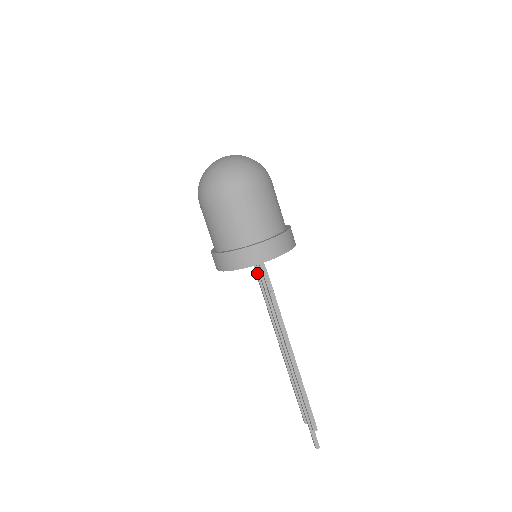
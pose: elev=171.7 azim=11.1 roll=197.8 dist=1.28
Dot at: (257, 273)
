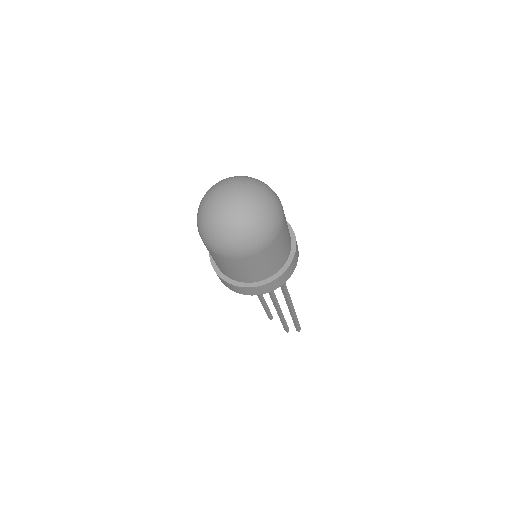
Dot at: occluded
